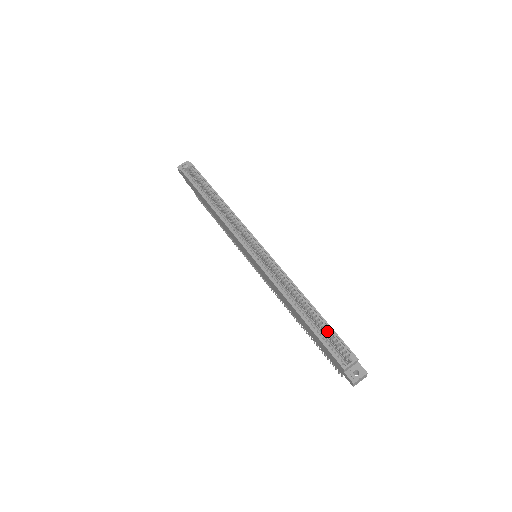
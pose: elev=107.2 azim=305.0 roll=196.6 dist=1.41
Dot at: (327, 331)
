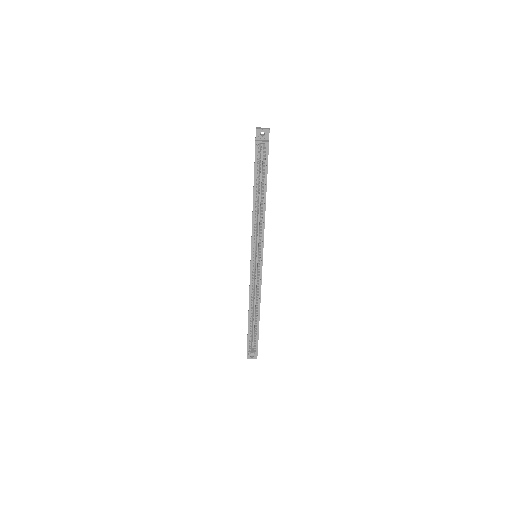
Dot at: occluded
